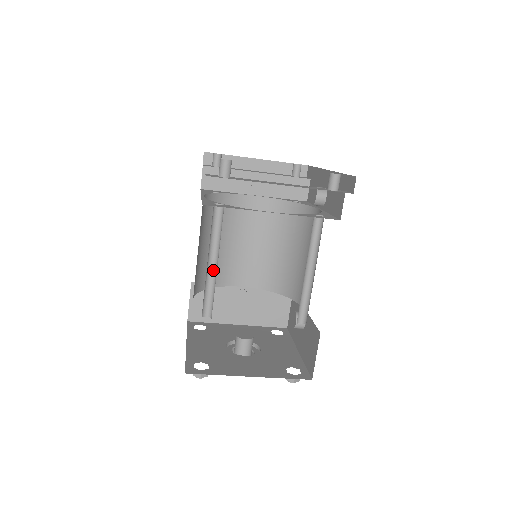
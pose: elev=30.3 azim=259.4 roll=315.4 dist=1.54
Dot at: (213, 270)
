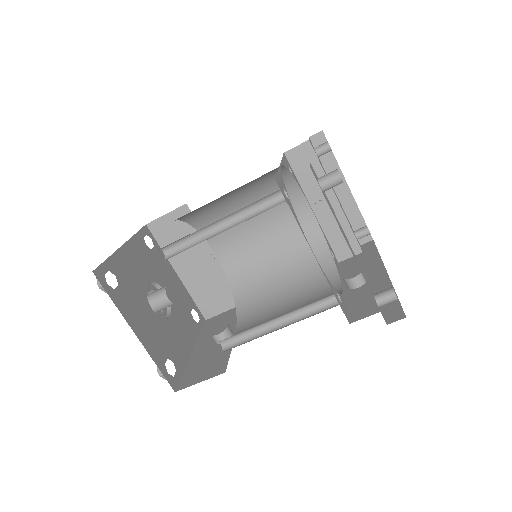
Dot at: (215, 230)
